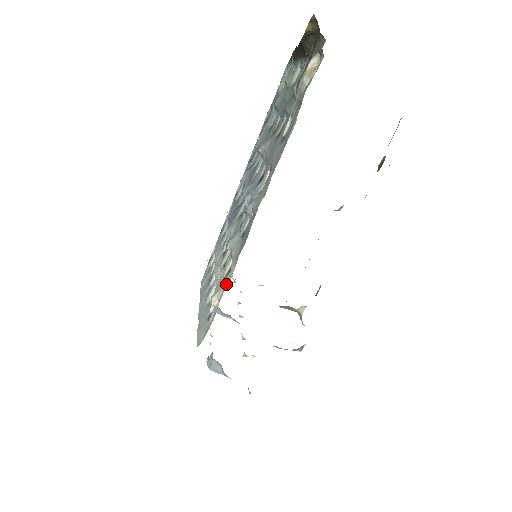
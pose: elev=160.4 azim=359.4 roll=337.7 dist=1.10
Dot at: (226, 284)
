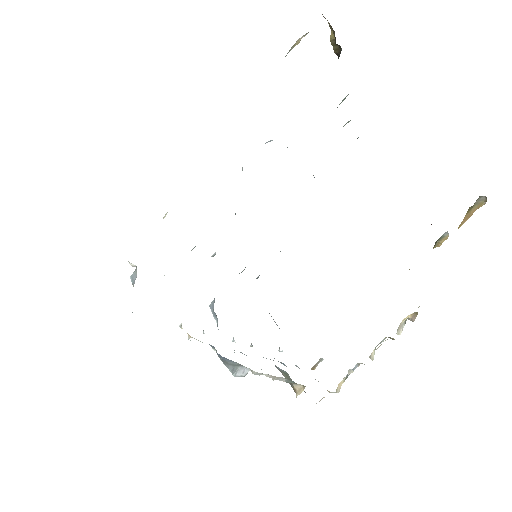
Dot at: occluded
